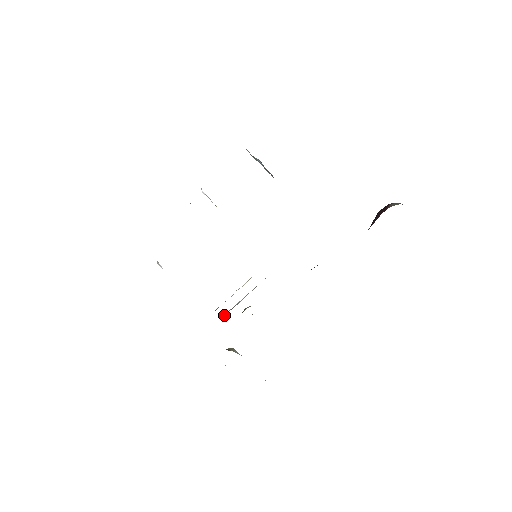
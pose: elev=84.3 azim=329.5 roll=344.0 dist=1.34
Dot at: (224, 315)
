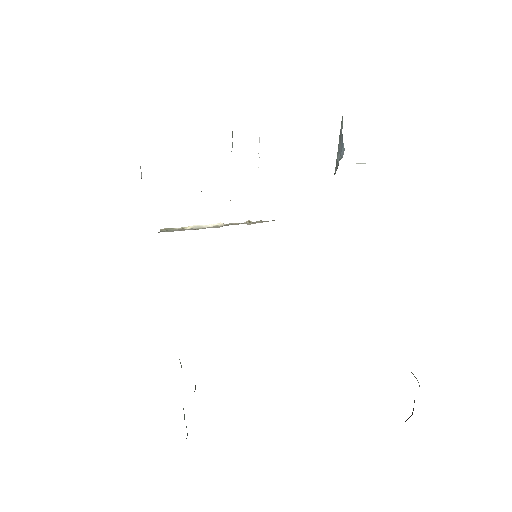
Dot at: occluded
